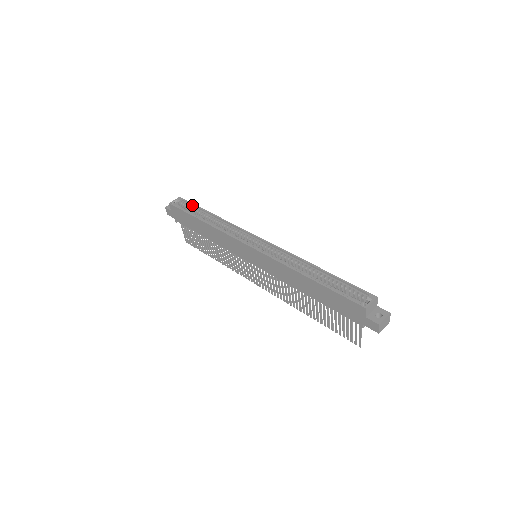
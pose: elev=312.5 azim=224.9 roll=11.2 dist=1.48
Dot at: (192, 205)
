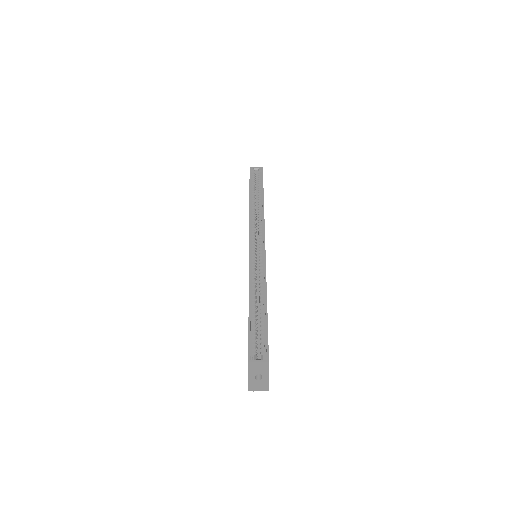
Dot at: (262, 180)
